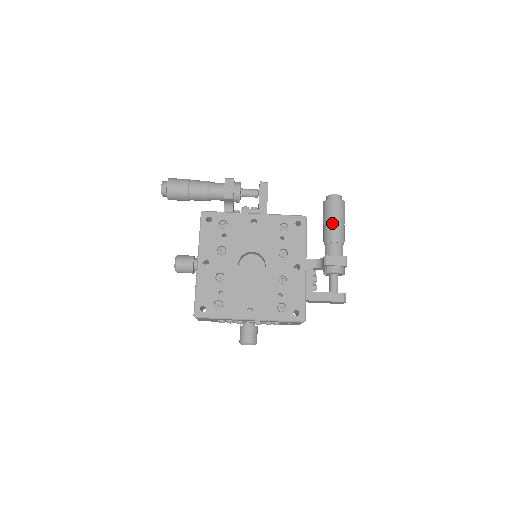
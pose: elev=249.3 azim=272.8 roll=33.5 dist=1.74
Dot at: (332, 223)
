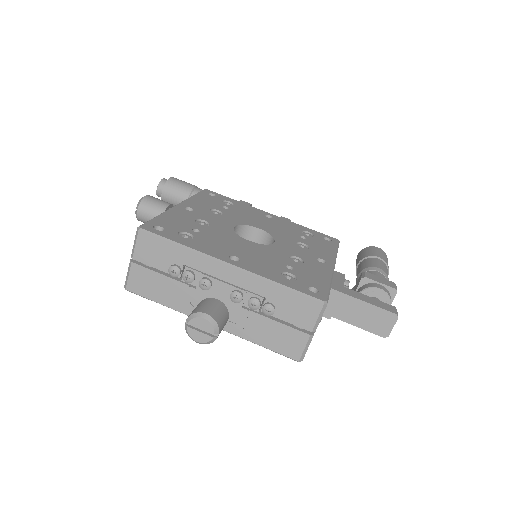
Dot at: (373, 258)
